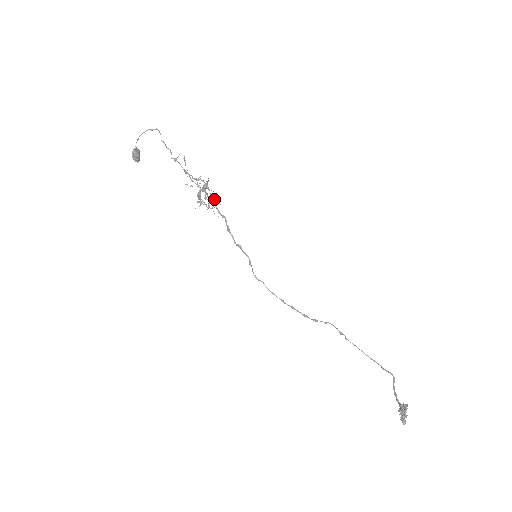
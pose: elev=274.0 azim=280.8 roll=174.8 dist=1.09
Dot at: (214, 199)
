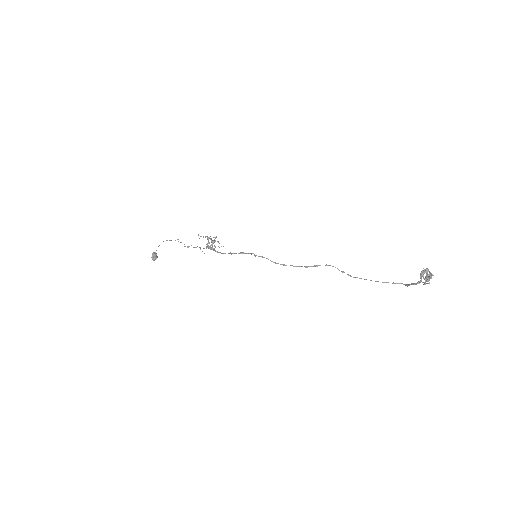
Dot at: occluded
